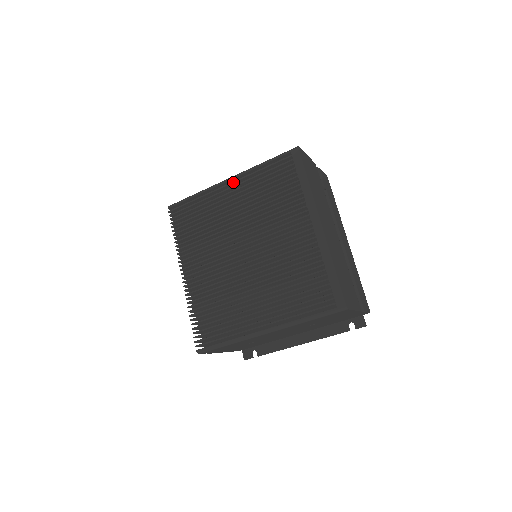
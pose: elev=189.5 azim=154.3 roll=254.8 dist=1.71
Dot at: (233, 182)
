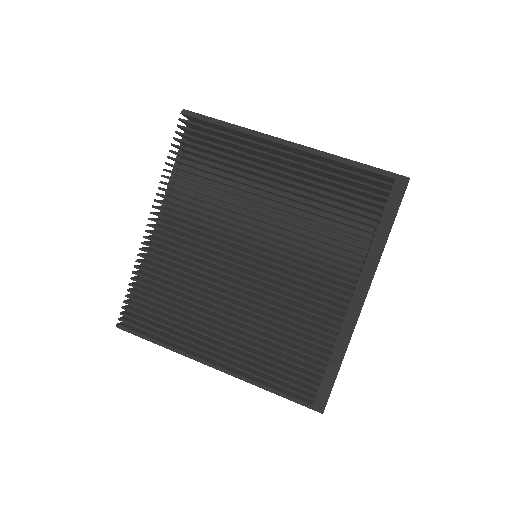
Dot at: (293, 154)
